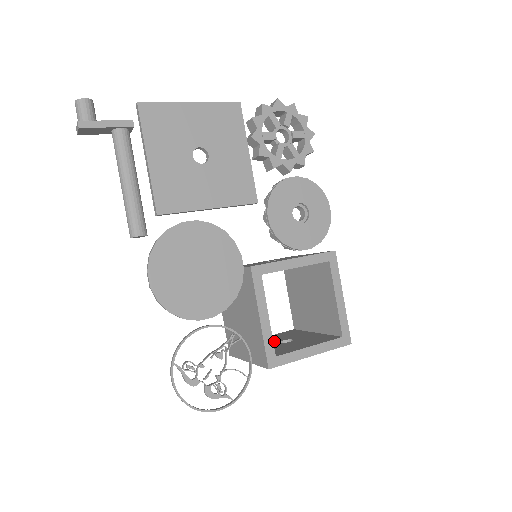
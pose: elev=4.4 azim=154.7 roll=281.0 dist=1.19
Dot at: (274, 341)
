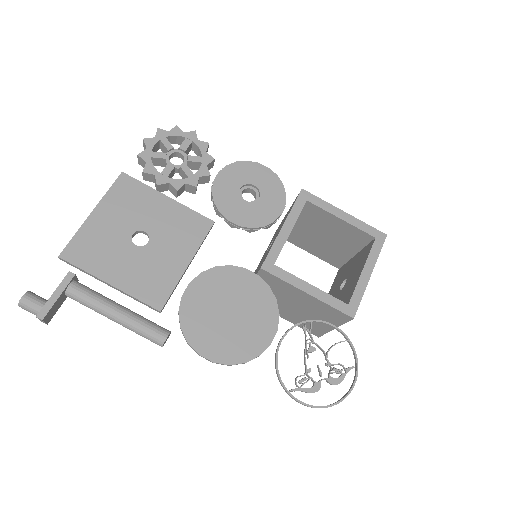
Dot at: (335, 294)
